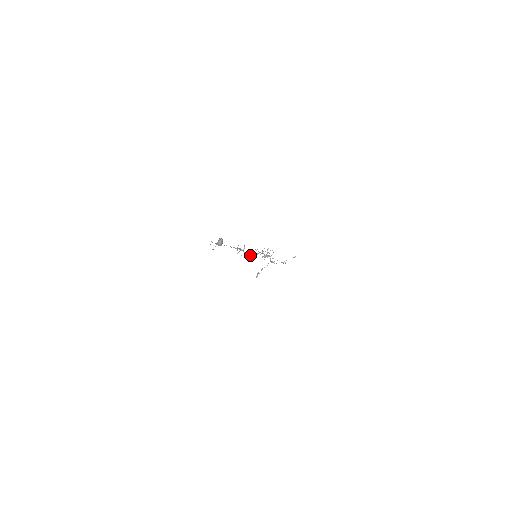
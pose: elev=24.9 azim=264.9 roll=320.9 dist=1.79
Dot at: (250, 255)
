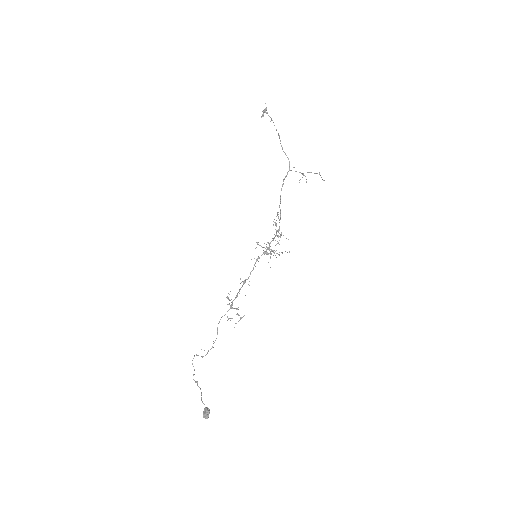
Dot at: occluded
